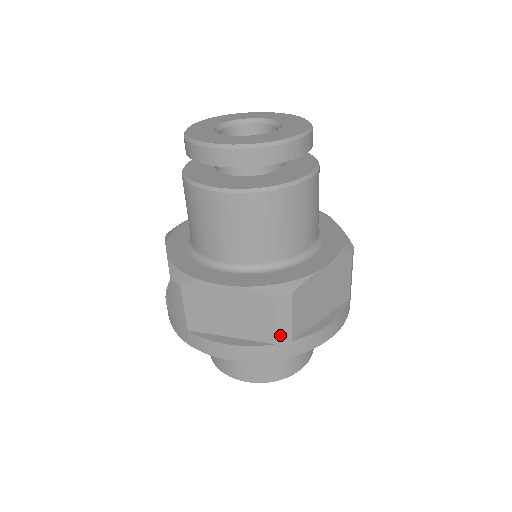
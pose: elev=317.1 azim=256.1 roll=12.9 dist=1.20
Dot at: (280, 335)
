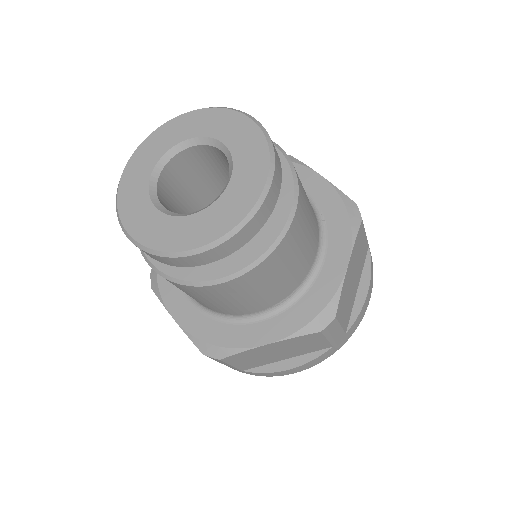
Dot at: (228, 366)
